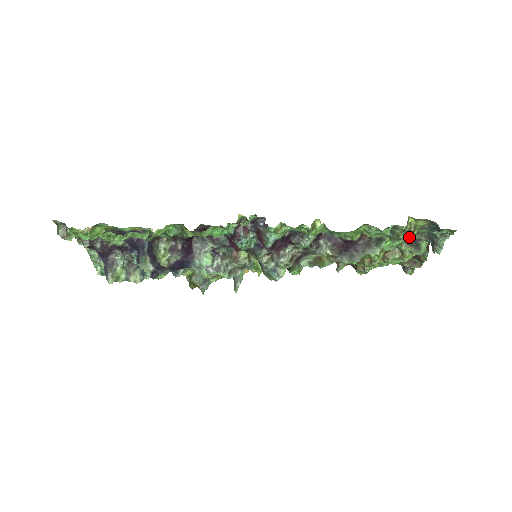
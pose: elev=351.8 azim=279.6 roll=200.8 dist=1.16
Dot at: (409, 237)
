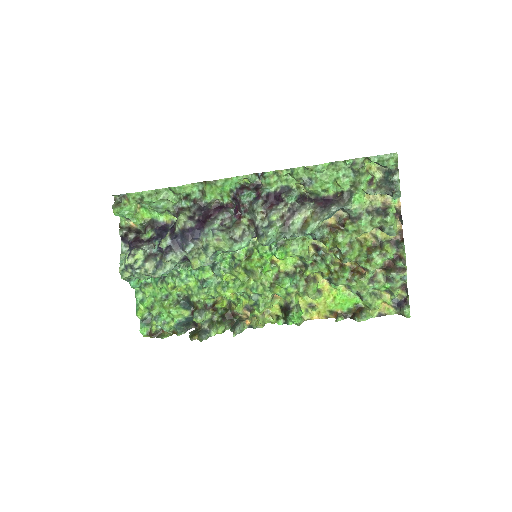
Dot at: (371, 185)
